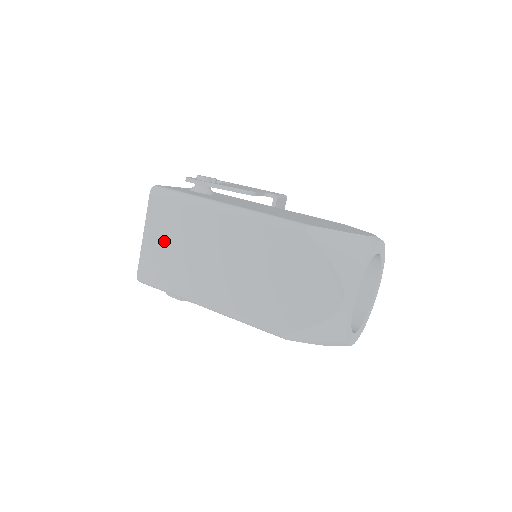
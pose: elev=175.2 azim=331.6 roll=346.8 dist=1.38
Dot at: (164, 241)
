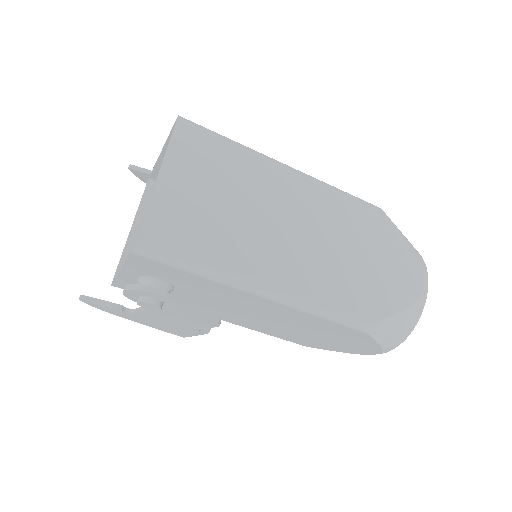
Dot at: (200, 190)
